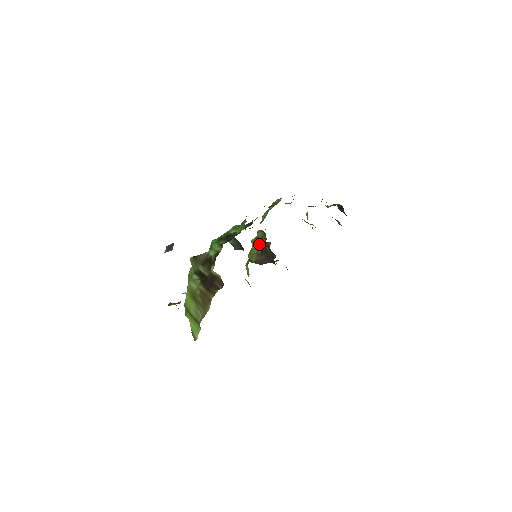
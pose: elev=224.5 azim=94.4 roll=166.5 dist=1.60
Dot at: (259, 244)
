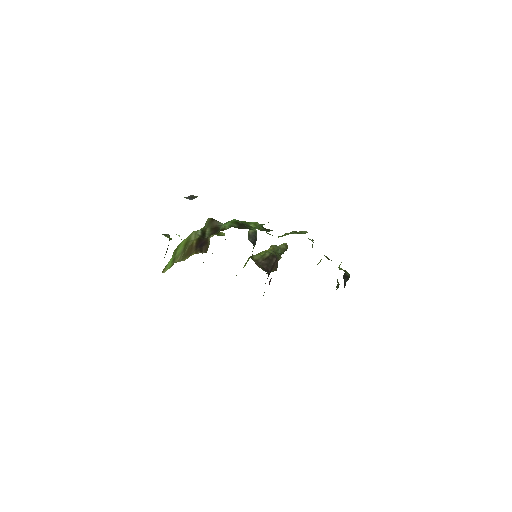
Dot at: (271, 251)
